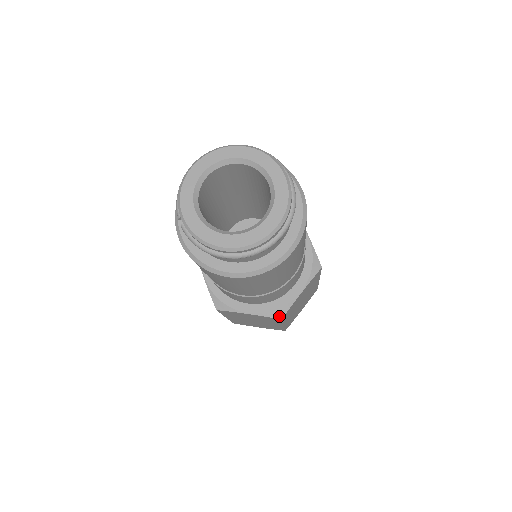
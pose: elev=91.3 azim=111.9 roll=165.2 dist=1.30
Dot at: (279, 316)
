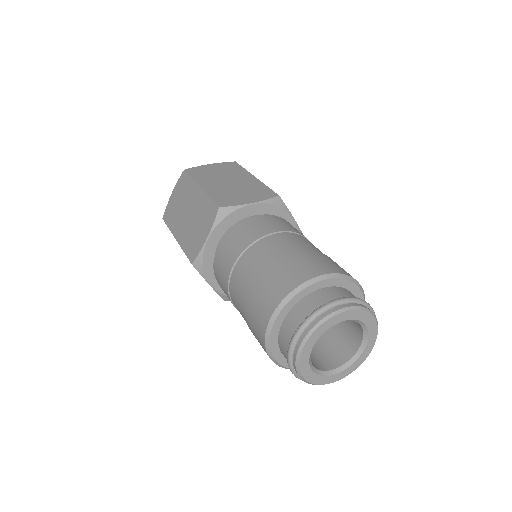
Dot at: occluded
